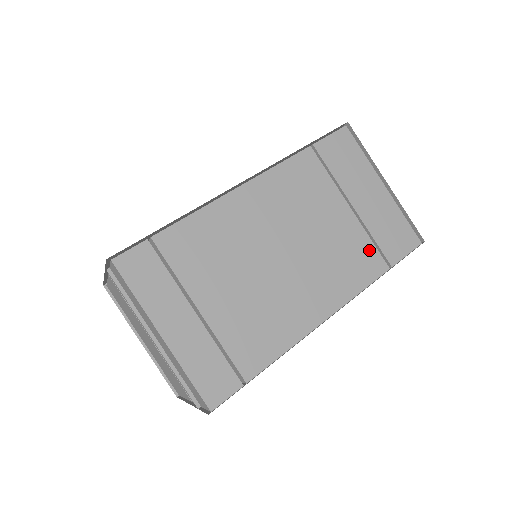
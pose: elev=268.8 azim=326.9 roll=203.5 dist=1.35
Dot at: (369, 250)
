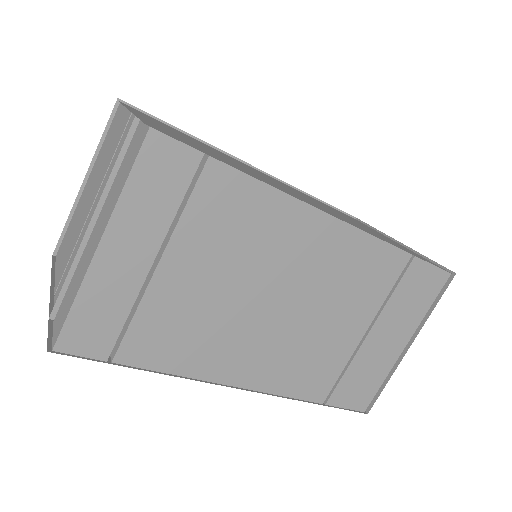
Dot at: (331, 376)
